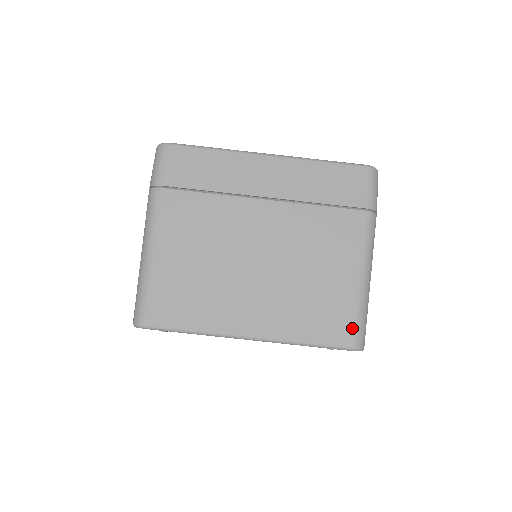
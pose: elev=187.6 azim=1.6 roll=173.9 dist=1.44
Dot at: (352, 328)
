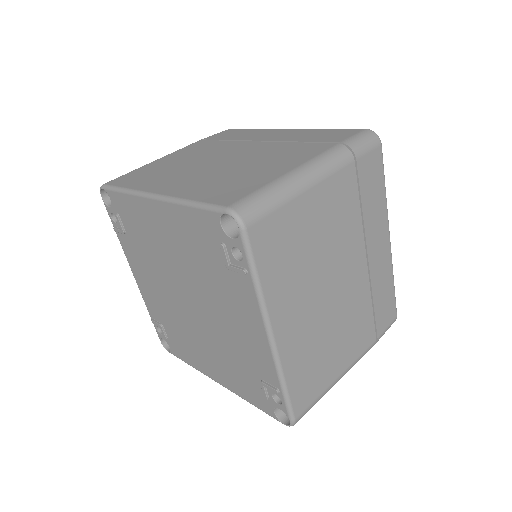
Dot at: (243, 196)
